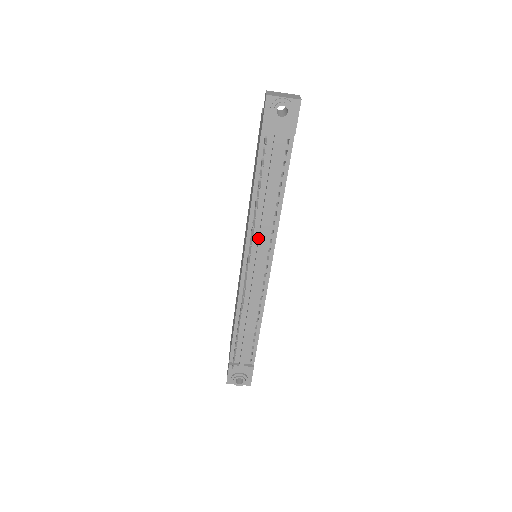
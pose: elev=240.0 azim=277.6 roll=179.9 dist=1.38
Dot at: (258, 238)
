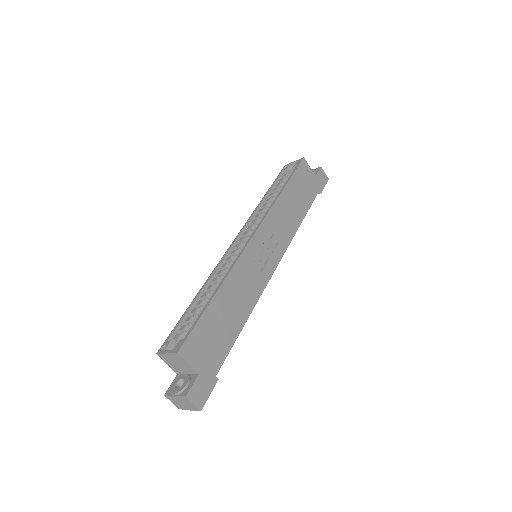
Dot at: occluded
